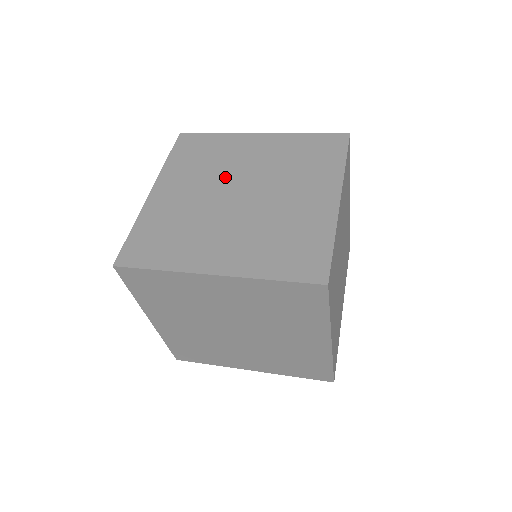
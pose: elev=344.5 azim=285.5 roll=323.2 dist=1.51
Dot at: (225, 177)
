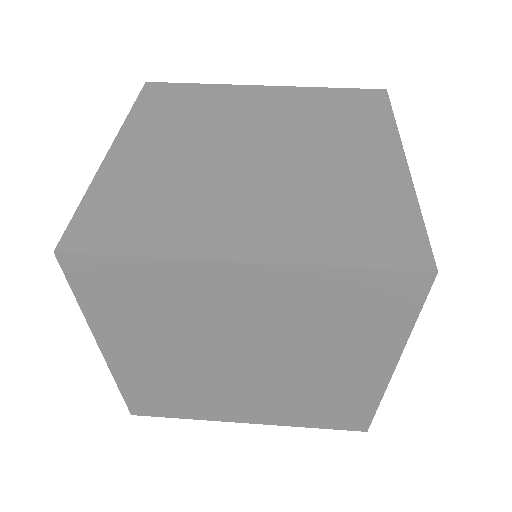
Dot at: (209, 340)
